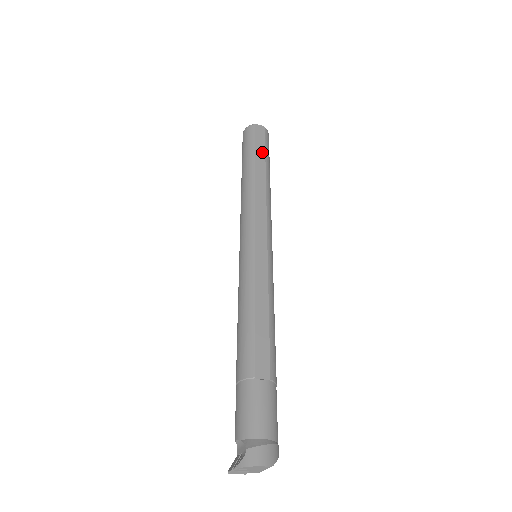
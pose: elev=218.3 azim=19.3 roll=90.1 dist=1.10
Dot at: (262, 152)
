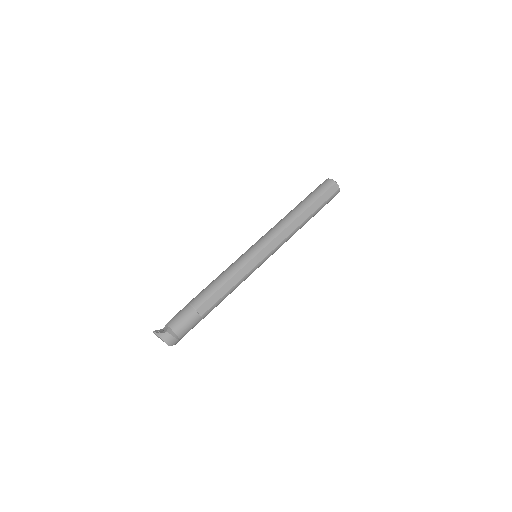
Dot at: (320, 204)
